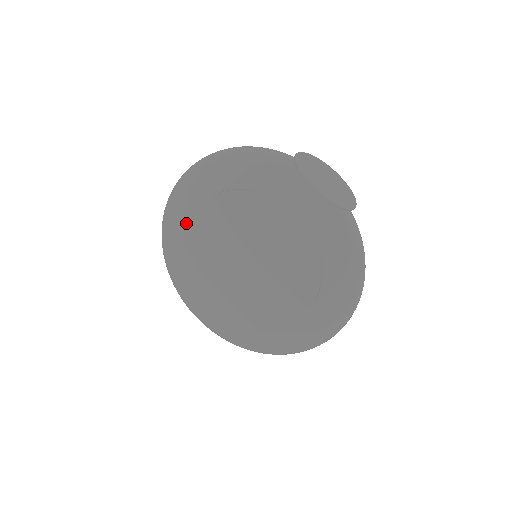
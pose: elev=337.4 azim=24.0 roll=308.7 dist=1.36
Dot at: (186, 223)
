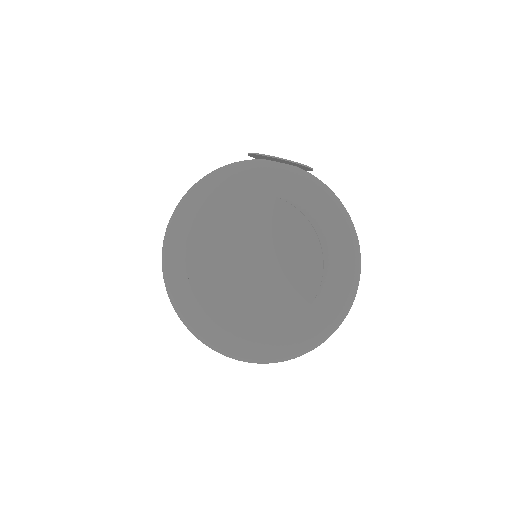
Dot at: (185, 263)
